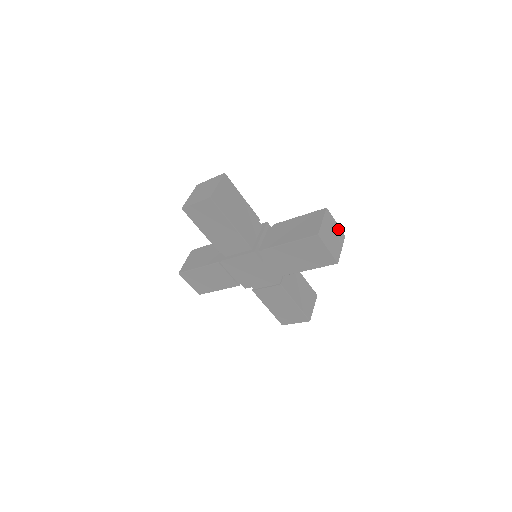
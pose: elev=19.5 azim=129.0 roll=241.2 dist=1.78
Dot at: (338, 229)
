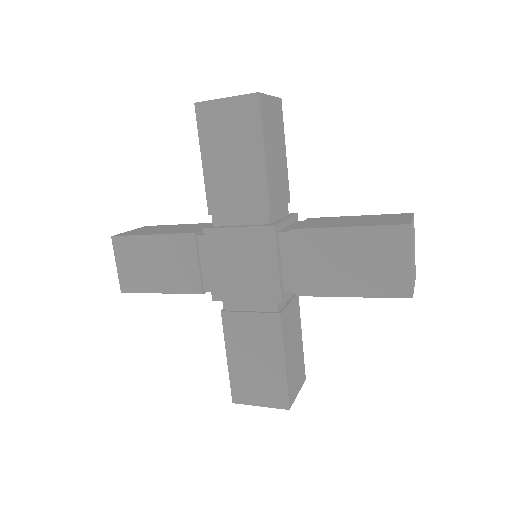
Dot at: occluded
